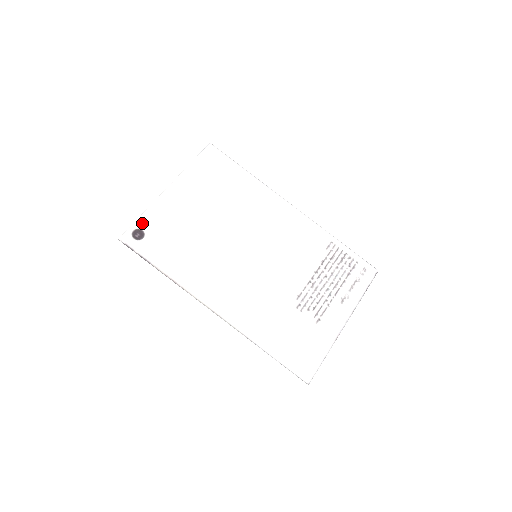
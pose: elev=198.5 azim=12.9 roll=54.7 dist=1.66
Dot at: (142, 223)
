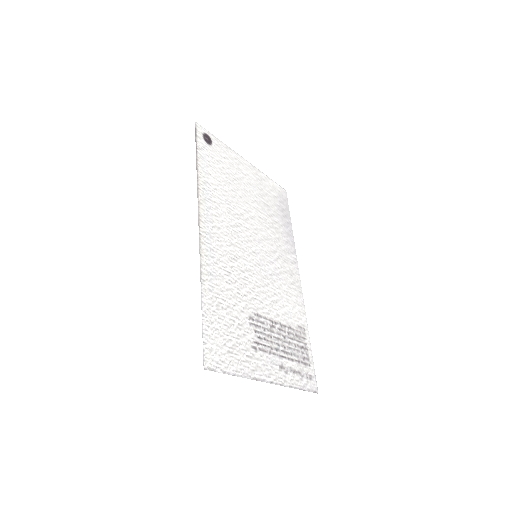
Dot at: (216, 141)
